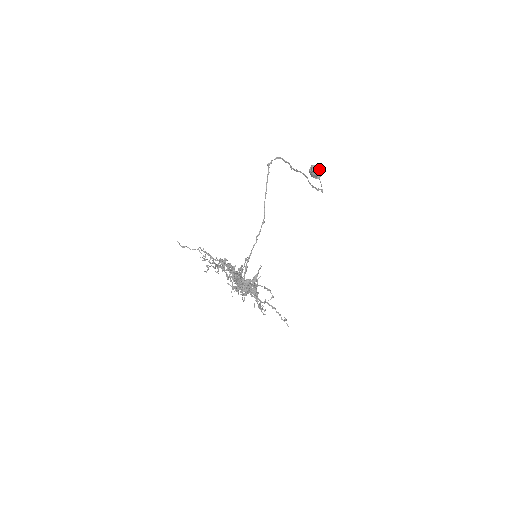
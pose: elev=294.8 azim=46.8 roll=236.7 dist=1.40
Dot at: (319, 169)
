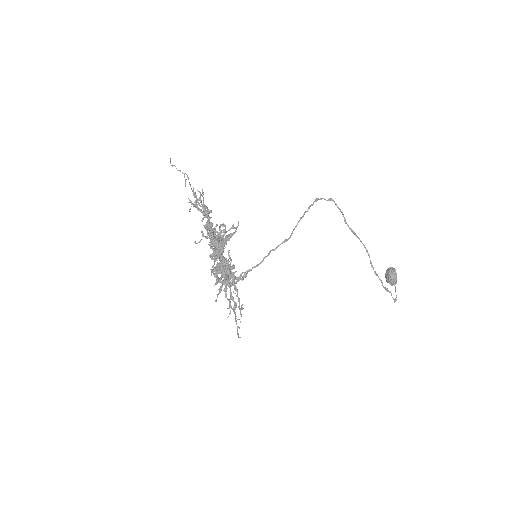
Dot at: occluded
